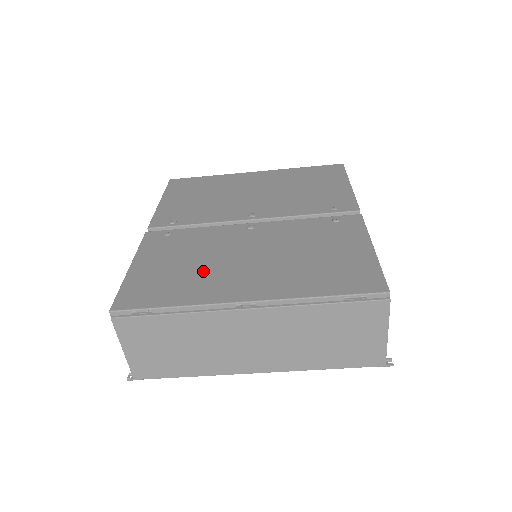
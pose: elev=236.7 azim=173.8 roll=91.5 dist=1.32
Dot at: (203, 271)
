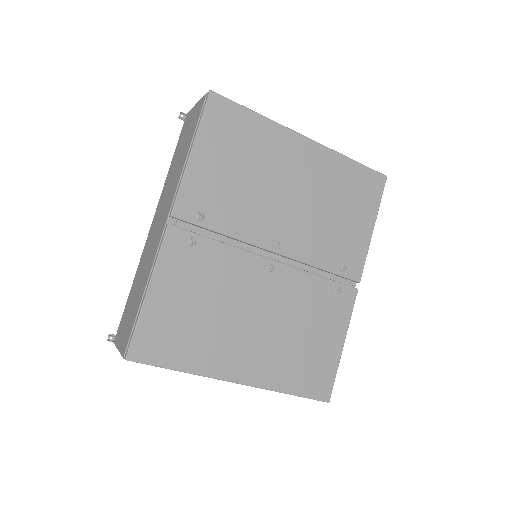
Dot at: (214, 328)
